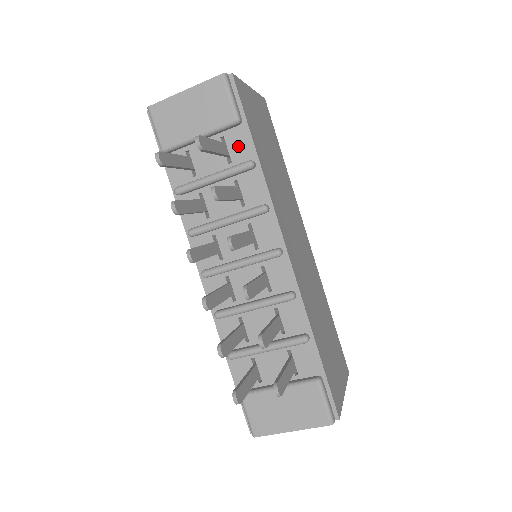
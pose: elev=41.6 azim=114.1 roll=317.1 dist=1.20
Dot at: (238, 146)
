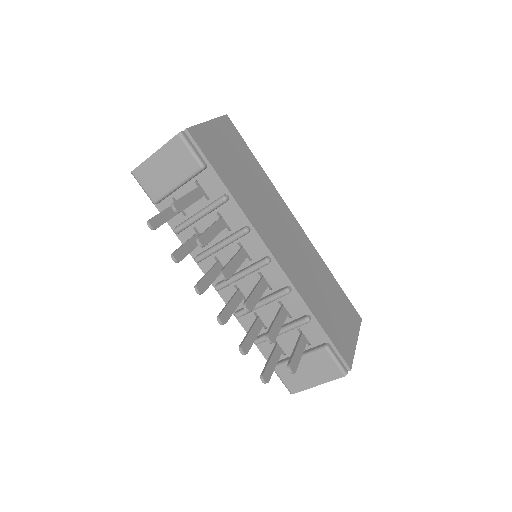
Dot at: (210, 185)
